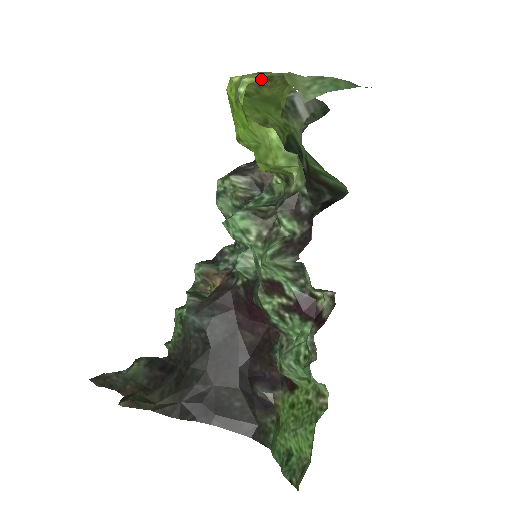
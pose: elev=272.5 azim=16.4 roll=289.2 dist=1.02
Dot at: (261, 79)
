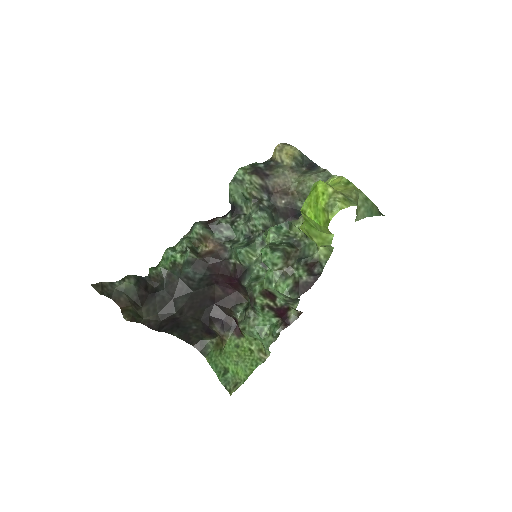
Dot at: (341, 192)
